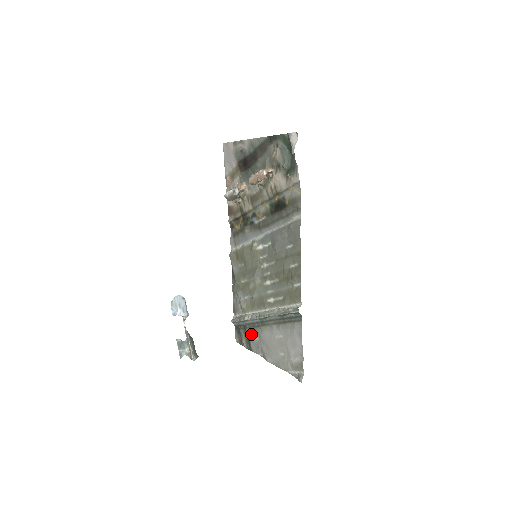
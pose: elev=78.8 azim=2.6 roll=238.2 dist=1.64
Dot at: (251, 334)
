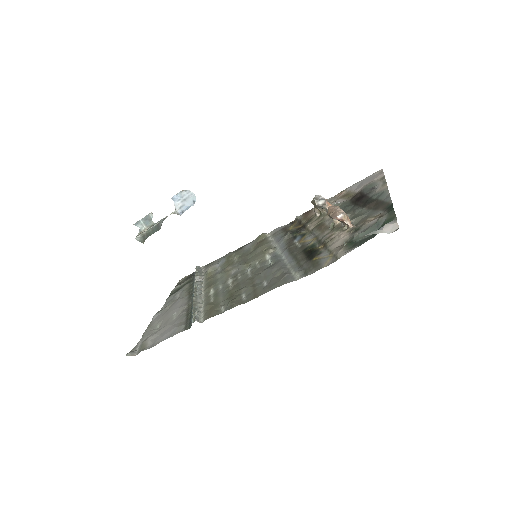
Dot at: (183, 289)
